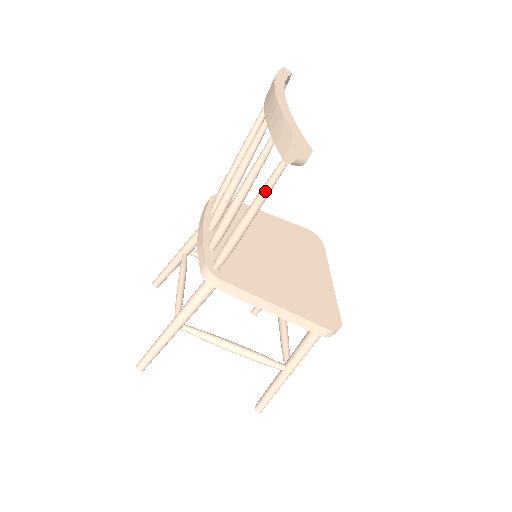
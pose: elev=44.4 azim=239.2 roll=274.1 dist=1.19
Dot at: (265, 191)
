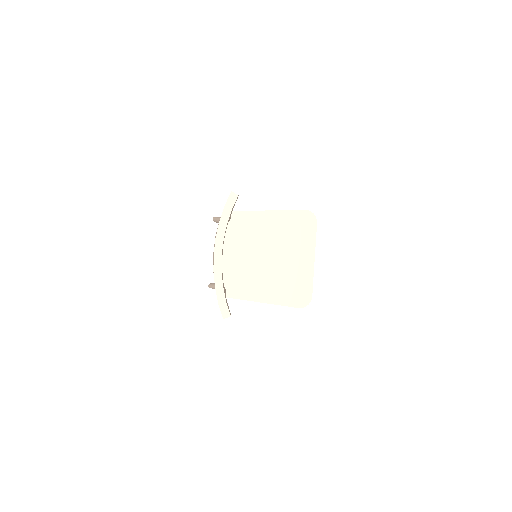
Dot at: occluded
